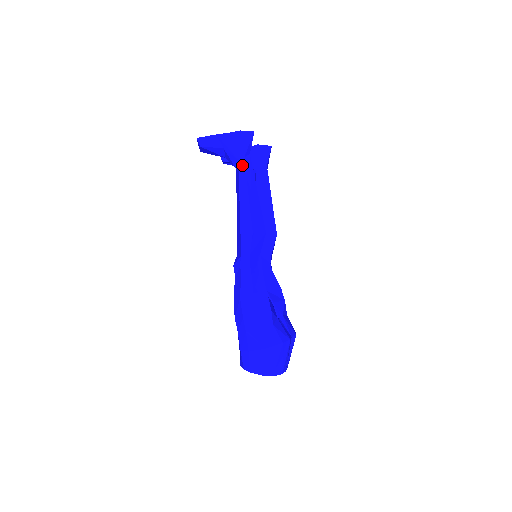
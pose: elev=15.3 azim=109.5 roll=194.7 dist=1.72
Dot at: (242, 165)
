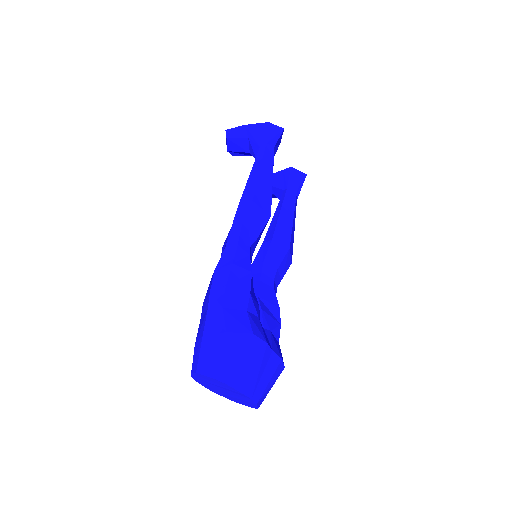
Dot at: (262, 149)
